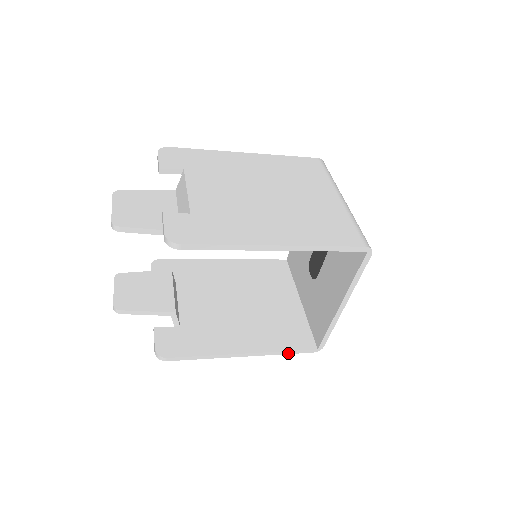
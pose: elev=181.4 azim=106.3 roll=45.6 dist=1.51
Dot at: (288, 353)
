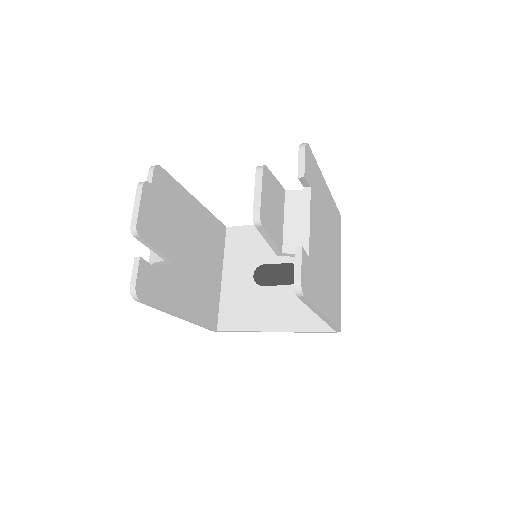
Dot at: (201, 326)
